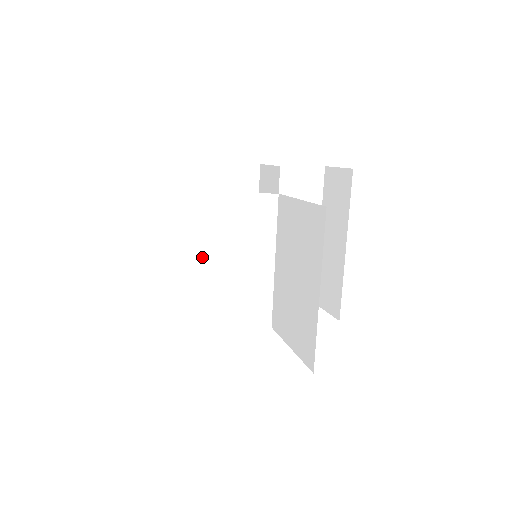
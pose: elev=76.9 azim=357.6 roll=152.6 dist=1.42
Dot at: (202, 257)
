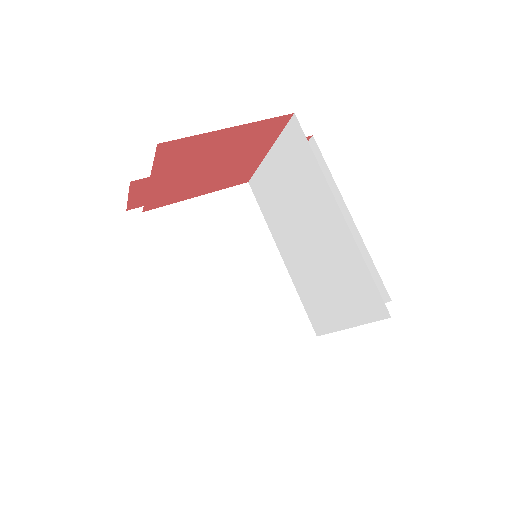
Dot at: (193, 278)
